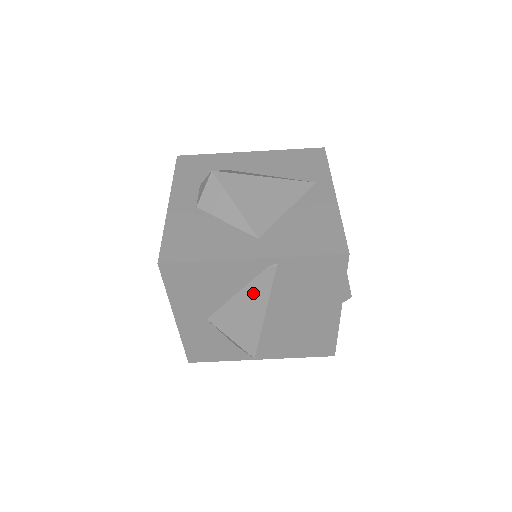
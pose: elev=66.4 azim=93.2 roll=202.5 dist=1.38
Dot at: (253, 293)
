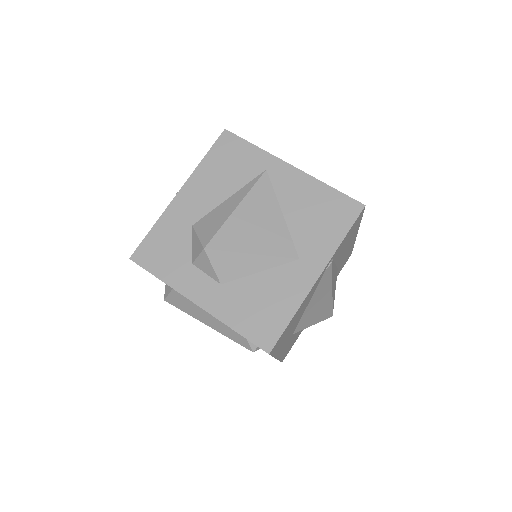
Dot at: (320, 291)
